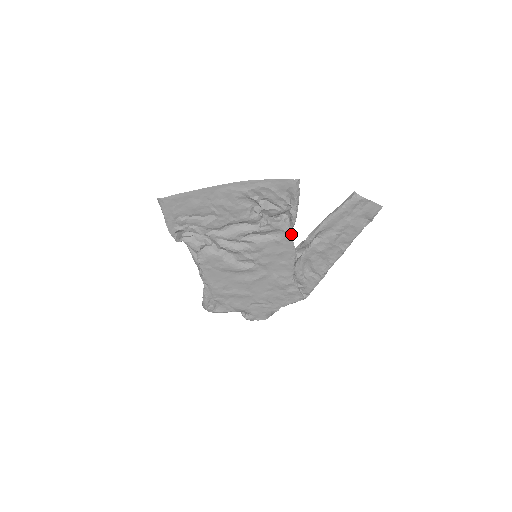
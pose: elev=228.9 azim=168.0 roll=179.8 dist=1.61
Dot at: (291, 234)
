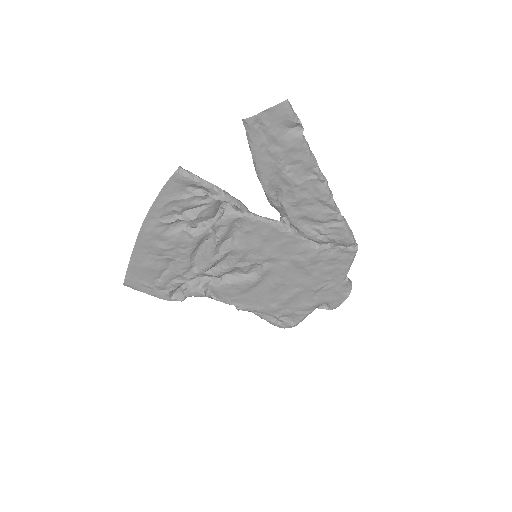
Dot at: (251, 213)
